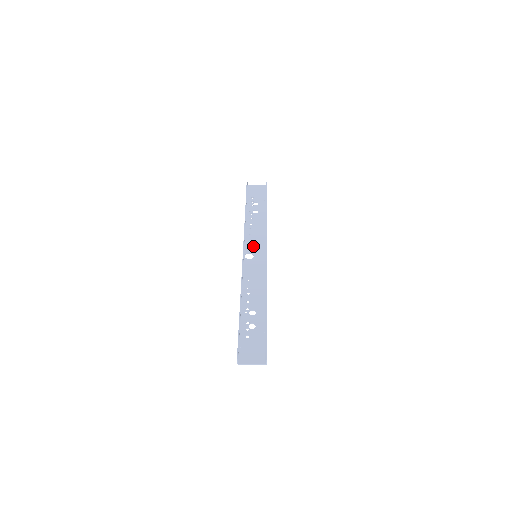
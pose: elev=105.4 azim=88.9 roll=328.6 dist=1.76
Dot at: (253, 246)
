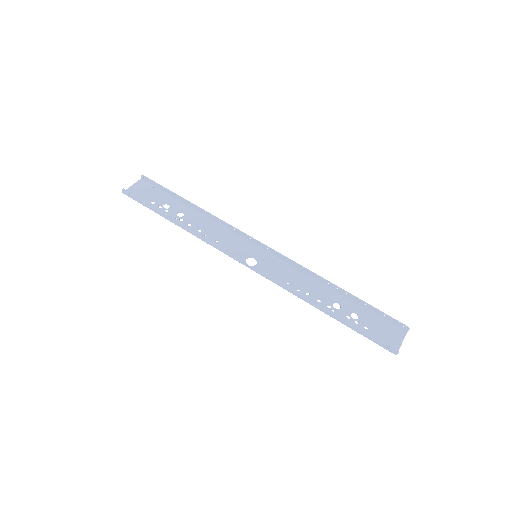
Dot at: (238, 249)
